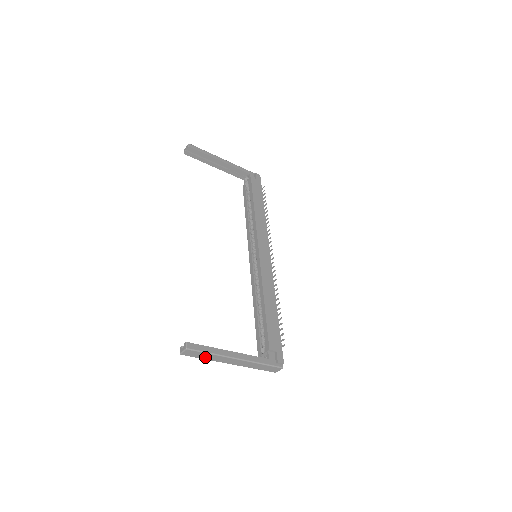
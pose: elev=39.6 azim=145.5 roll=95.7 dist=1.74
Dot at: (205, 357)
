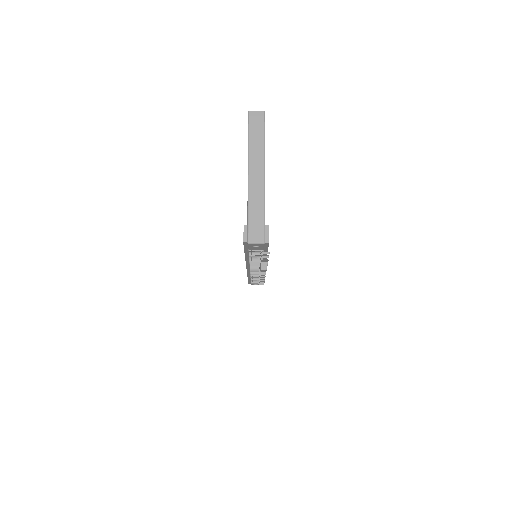
Dot at: (254, 138)
